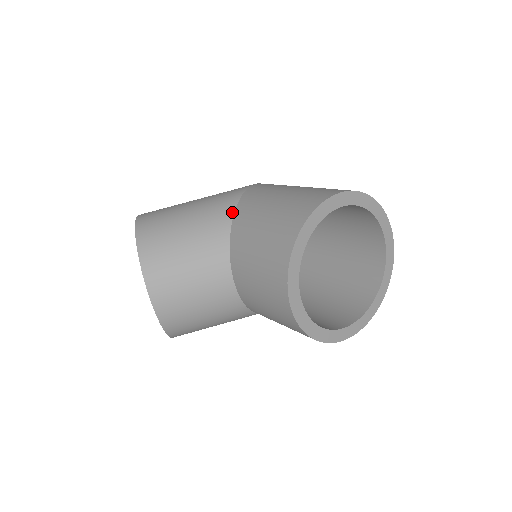
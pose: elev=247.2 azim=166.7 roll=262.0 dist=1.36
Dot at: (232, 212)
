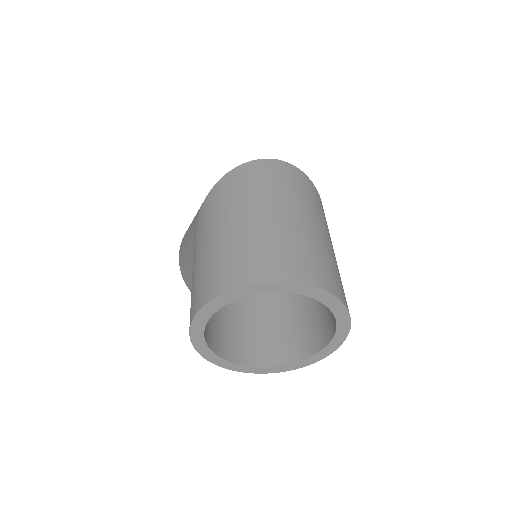
Dot at: occluded
